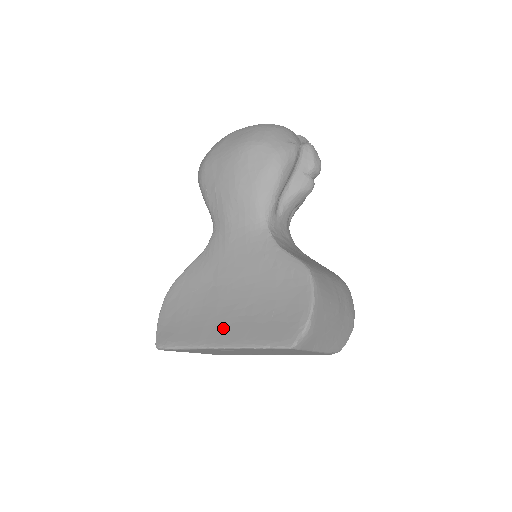
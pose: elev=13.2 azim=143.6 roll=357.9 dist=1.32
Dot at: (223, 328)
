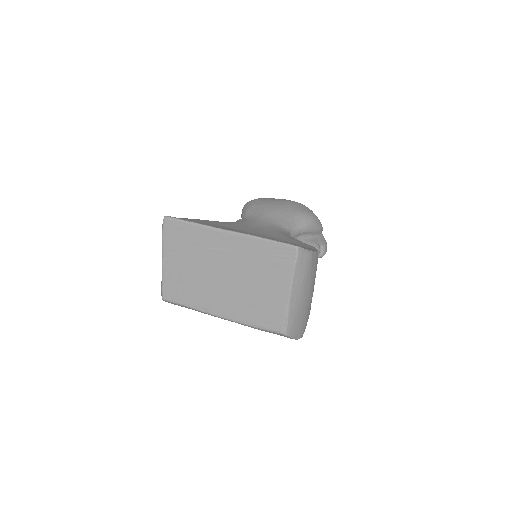
Dot at: occluded
